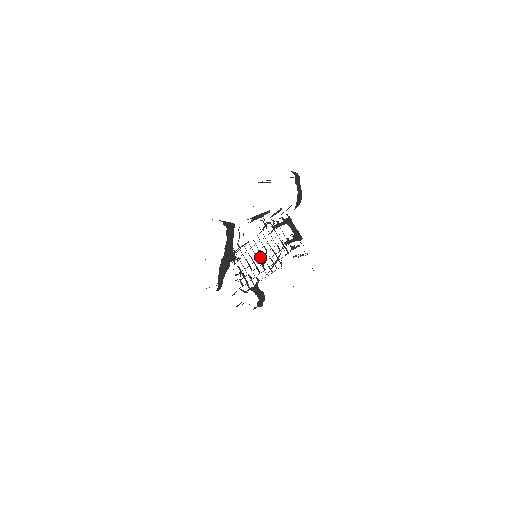
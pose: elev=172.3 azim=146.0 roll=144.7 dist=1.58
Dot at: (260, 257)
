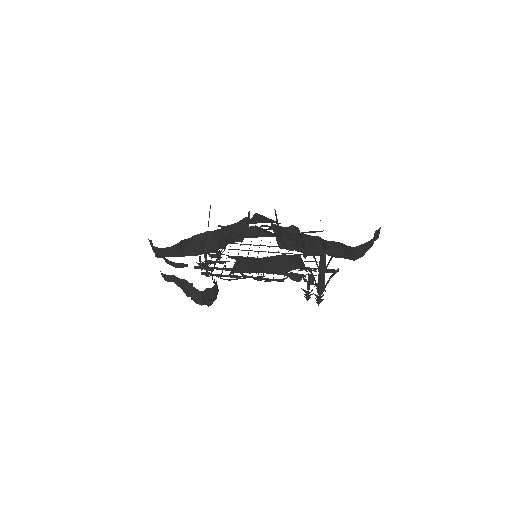
Dot at: occluded
